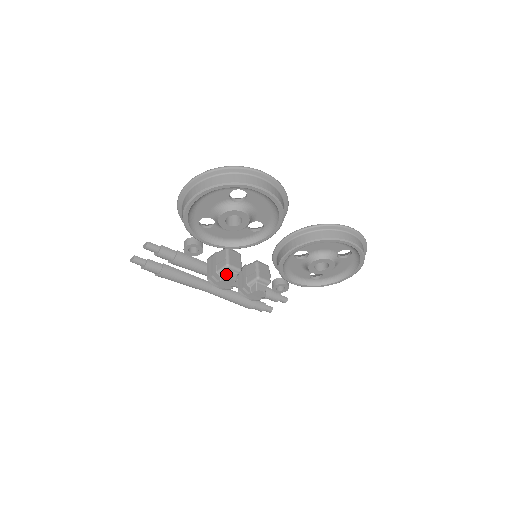
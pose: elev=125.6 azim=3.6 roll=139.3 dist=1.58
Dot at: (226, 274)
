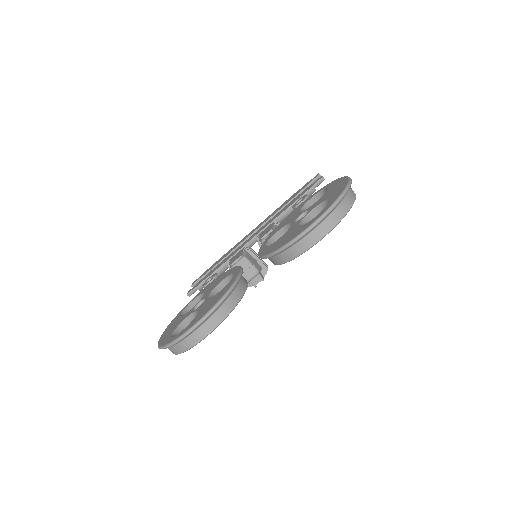
Dot at: (252, 285)
